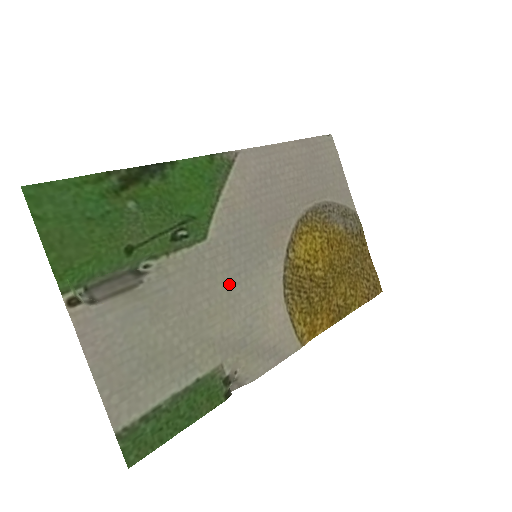
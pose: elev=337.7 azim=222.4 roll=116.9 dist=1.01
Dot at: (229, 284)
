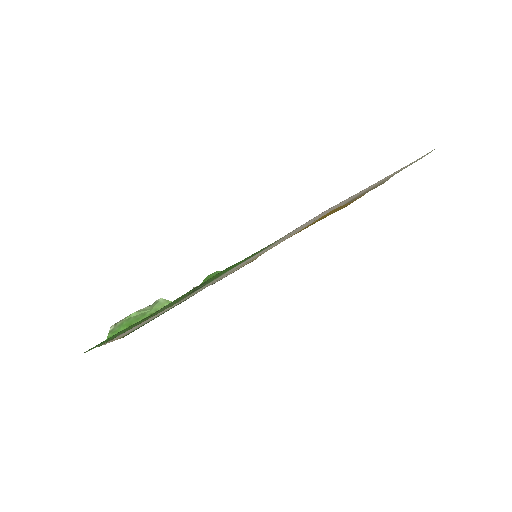
Dot at: occluded
